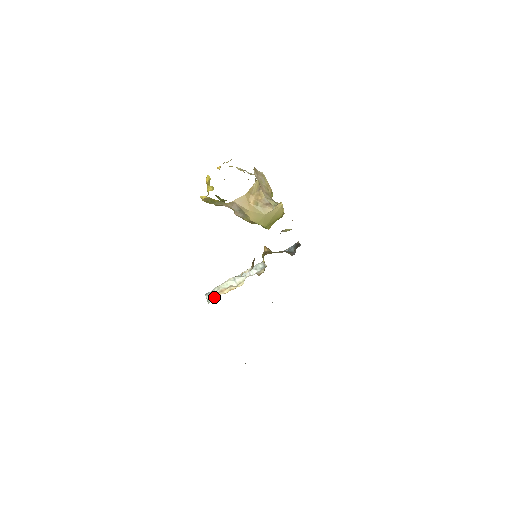
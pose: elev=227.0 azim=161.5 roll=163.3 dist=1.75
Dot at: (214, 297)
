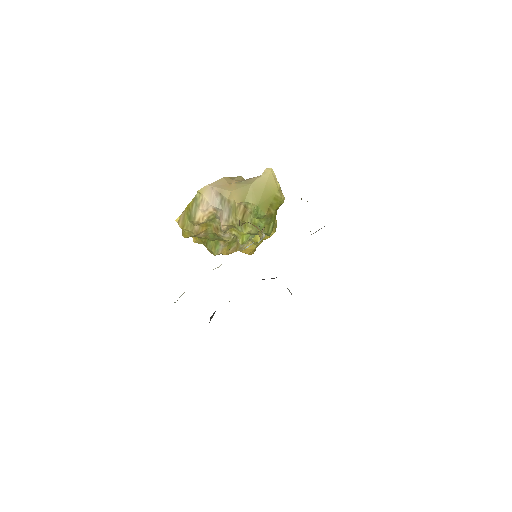
Dot at: occluded
